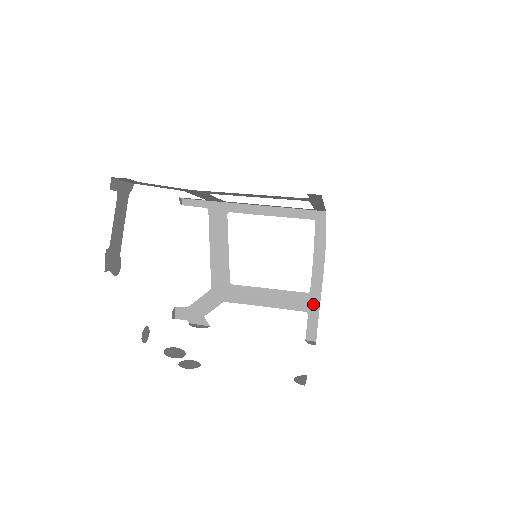
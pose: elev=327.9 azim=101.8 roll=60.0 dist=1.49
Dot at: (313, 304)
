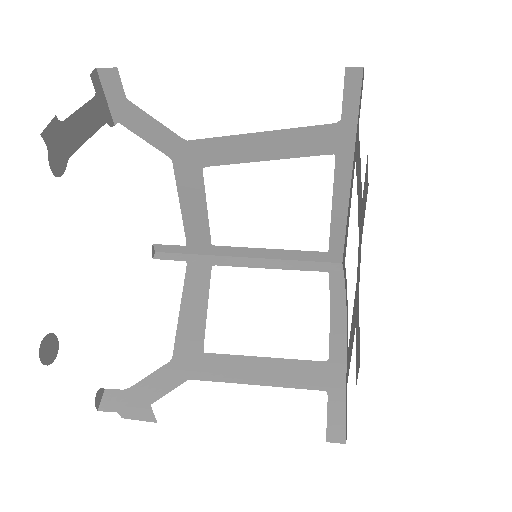
Dot at: (335, 378)
